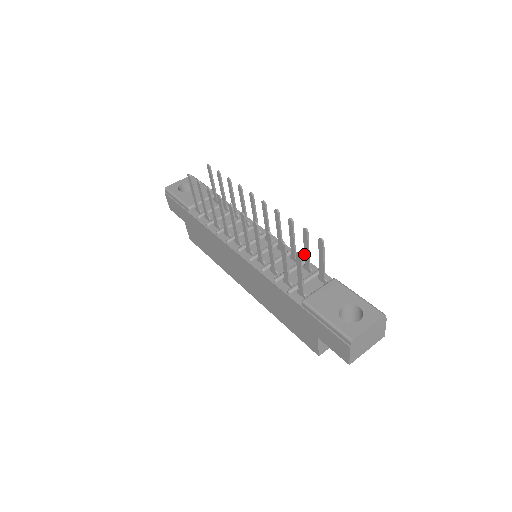
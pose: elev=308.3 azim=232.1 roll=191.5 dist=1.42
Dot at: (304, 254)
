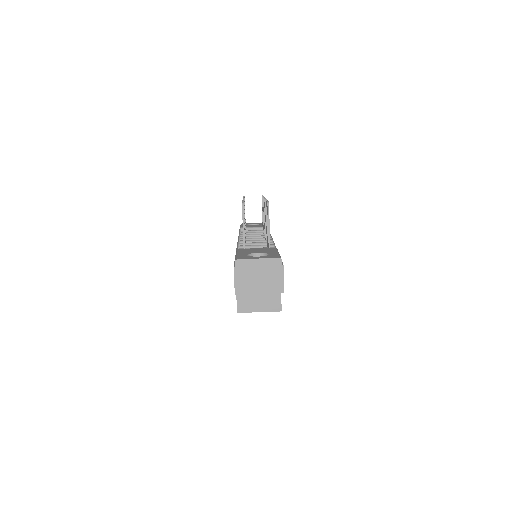
Dot at: (267, 231)
